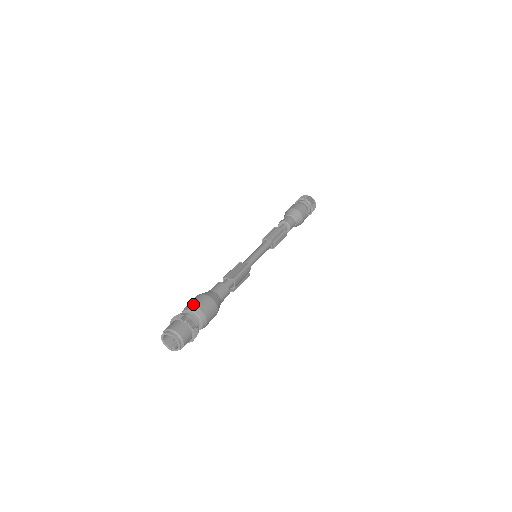
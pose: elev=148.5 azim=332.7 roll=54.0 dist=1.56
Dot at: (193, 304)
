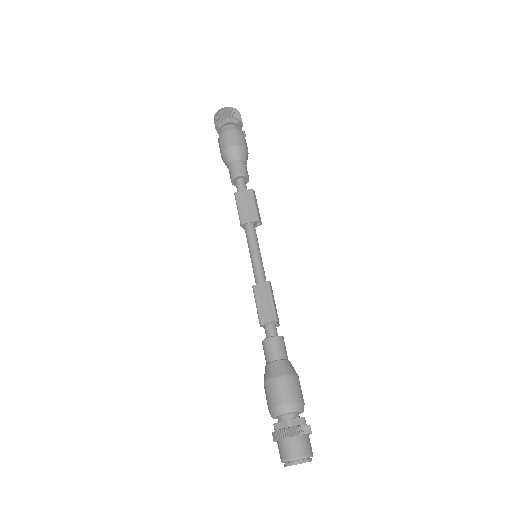
Dot at: (280, 403)
